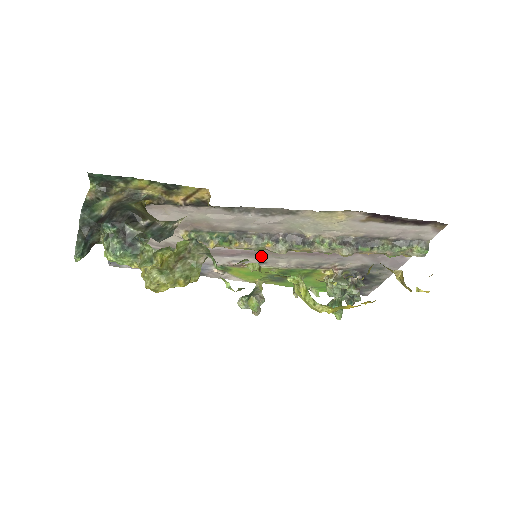
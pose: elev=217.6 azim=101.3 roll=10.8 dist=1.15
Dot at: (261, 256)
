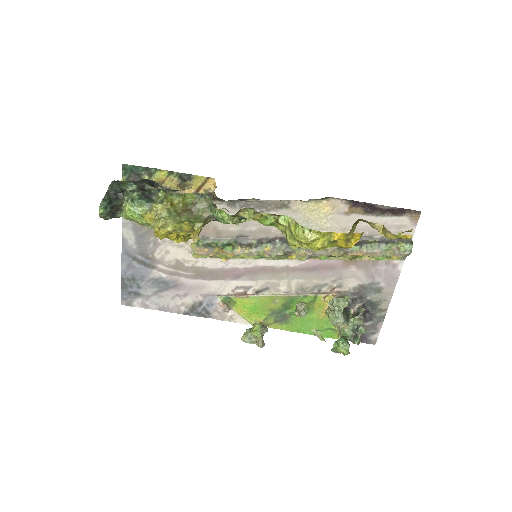
Dot at: (263, 277)
